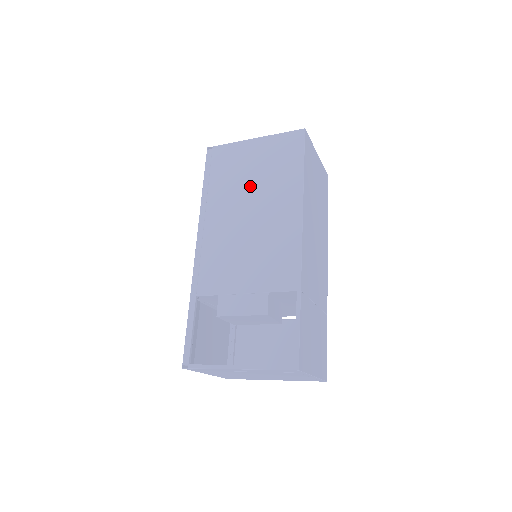
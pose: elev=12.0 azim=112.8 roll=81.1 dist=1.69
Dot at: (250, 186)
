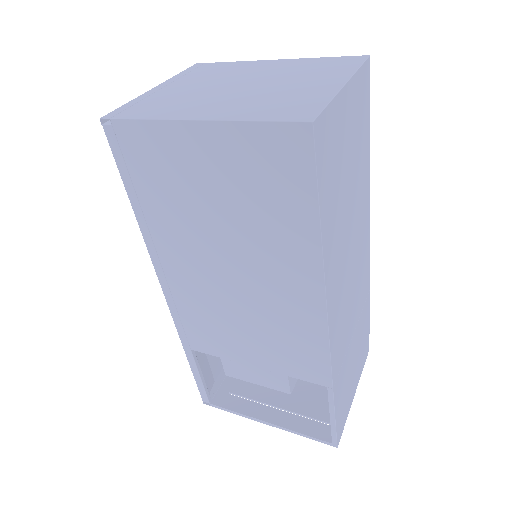
Dot at: (218, 227)
